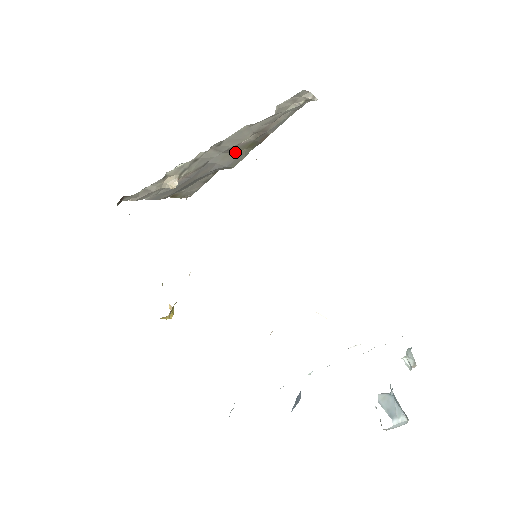
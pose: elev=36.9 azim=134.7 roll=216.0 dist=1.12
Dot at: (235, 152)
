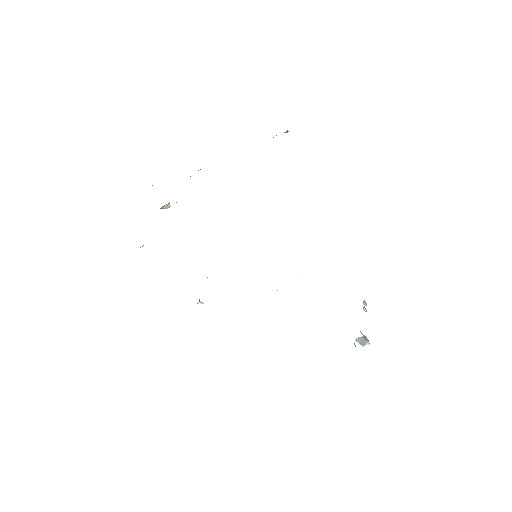
Dot at: occluded
